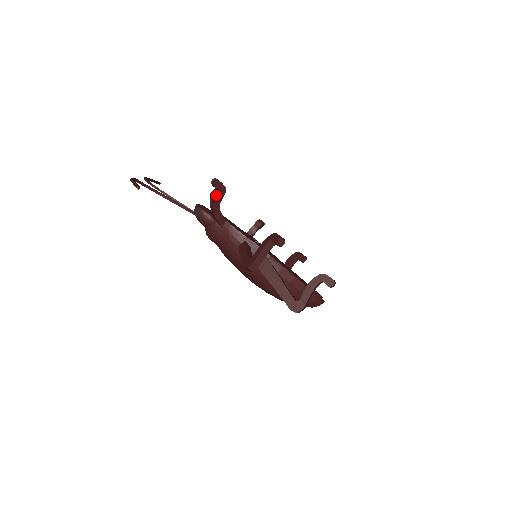
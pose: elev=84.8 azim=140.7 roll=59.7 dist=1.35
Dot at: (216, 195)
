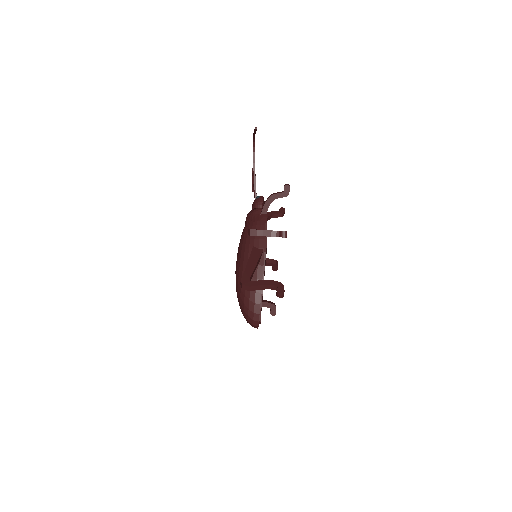
Dot at: (280, 192)
